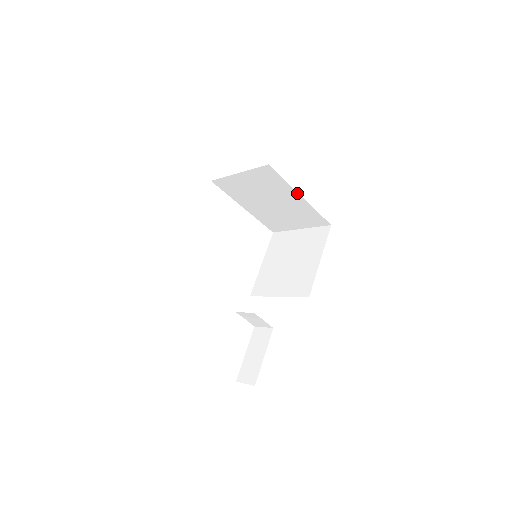
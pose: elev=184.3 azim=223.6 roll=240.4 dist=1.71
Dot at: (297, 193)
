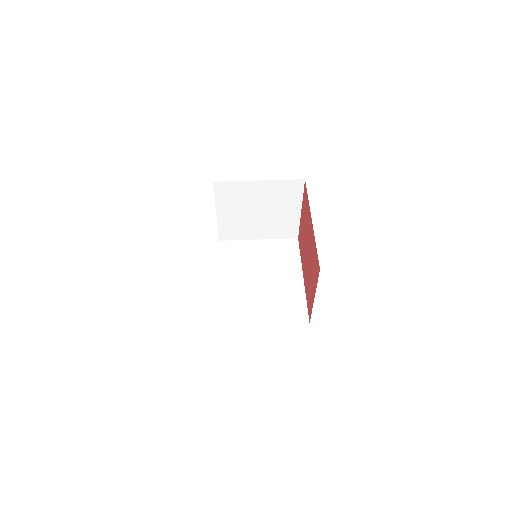
Dot at: occluded
